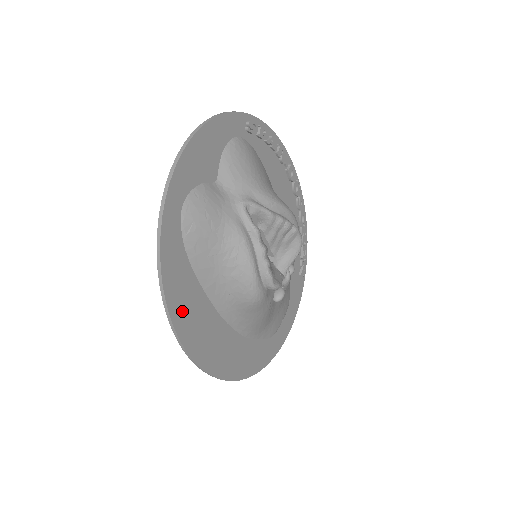
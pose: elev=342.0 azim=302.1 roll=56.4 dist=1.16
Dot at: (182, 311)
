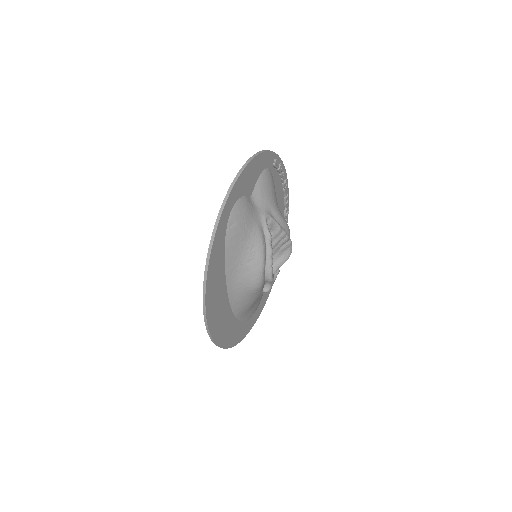
Dot at: (212, 283)
